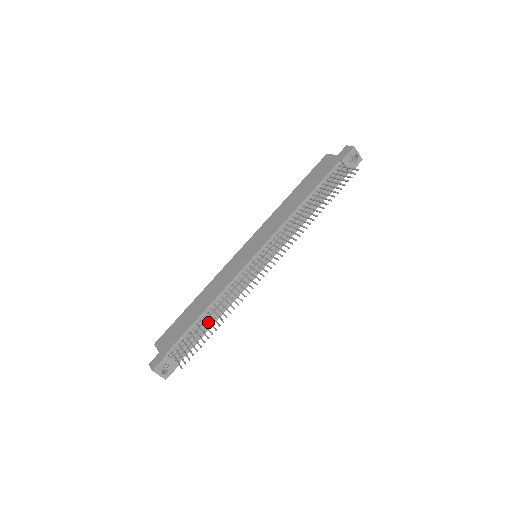
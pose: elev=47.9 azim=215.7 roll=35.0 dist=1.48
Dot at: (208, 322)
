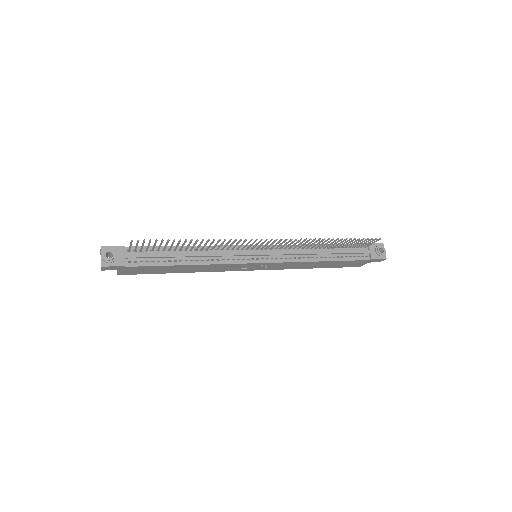
Dot at: (182, 245)
